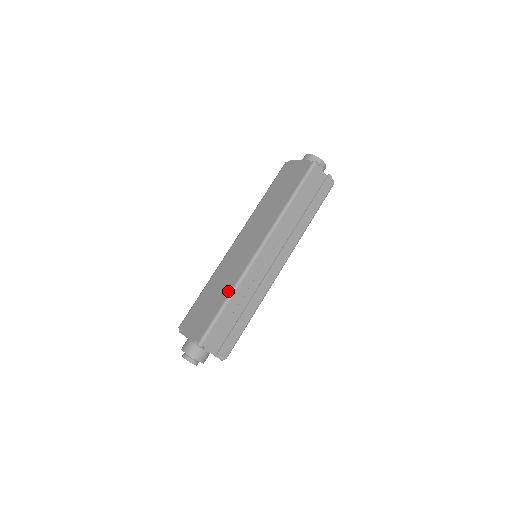
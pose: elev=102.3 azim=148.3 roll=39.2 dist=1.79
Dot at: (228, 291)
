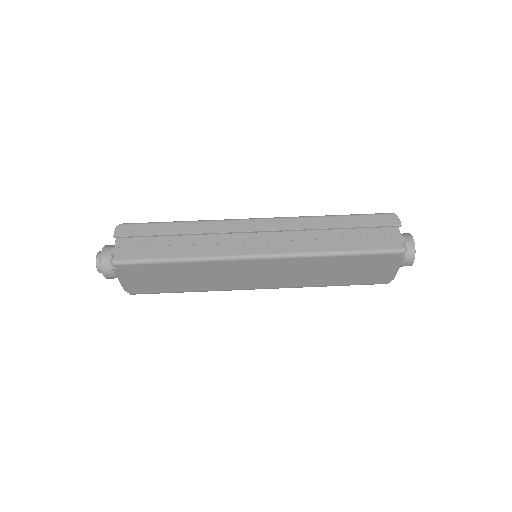
Dot at: occluded
